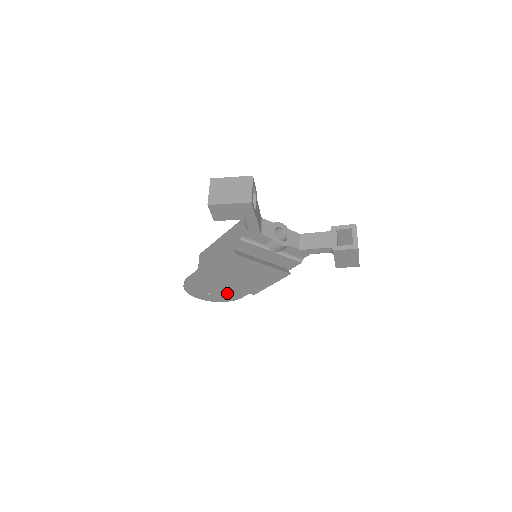
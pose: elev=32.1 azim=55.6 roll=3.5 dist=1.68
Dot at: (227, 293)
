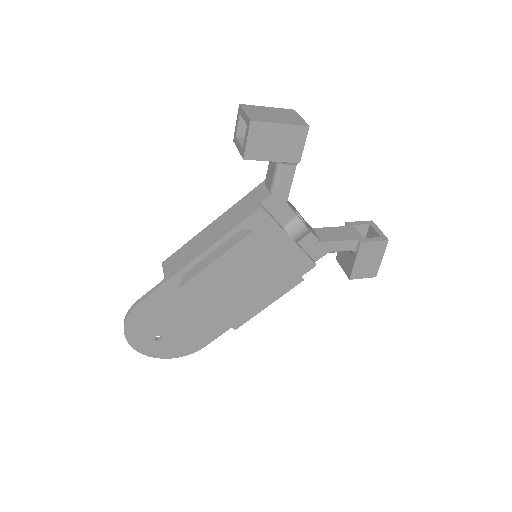
Dot at: (187, 336)
